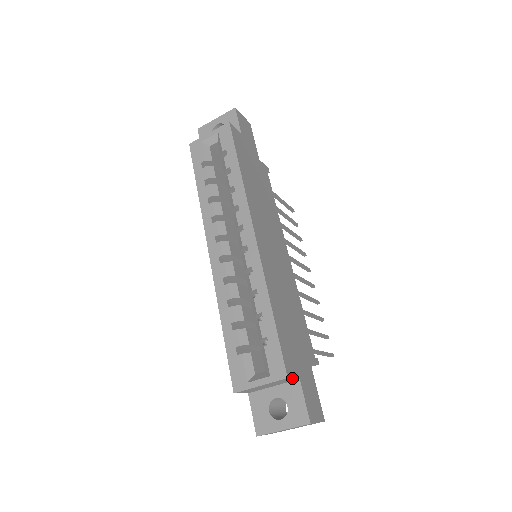
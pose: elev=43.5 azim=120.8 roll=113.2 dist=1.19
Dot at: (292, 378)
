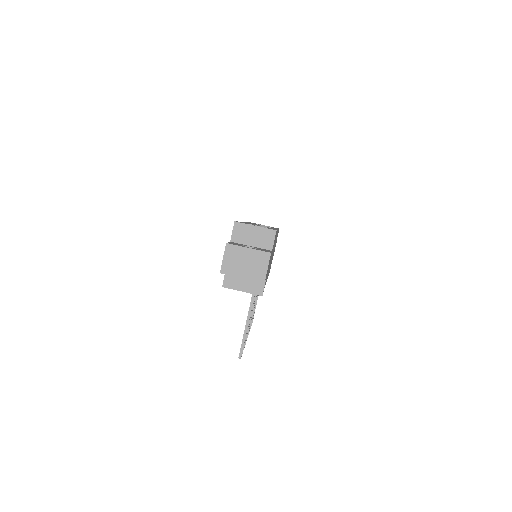
Dot at: occluded
